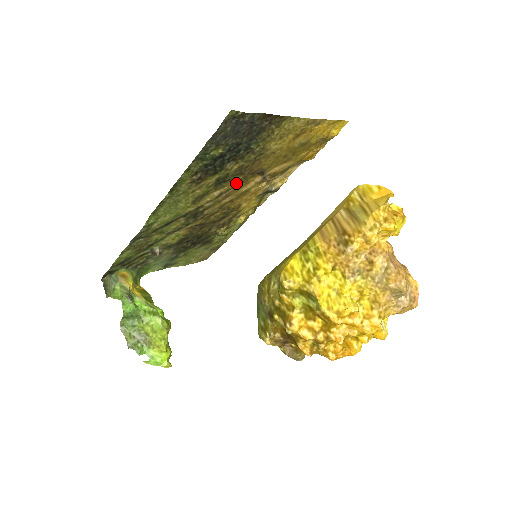
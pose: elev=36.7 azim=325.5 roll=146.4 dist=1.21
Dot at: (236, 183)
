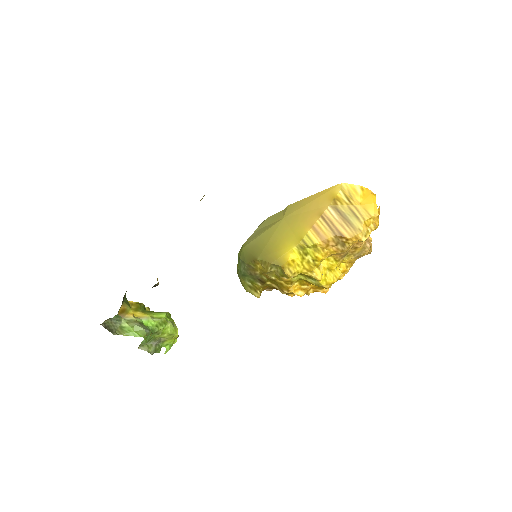
Dot at: occluded
